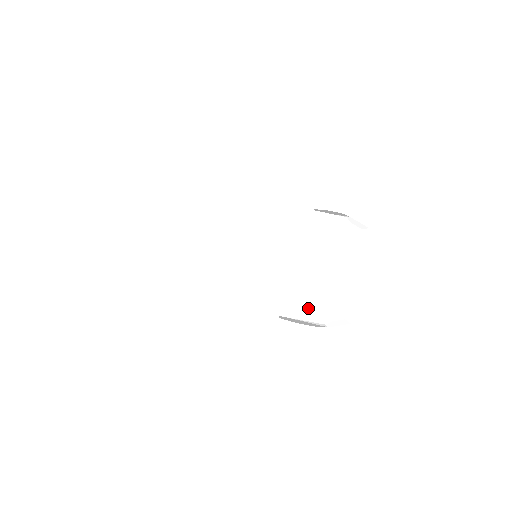
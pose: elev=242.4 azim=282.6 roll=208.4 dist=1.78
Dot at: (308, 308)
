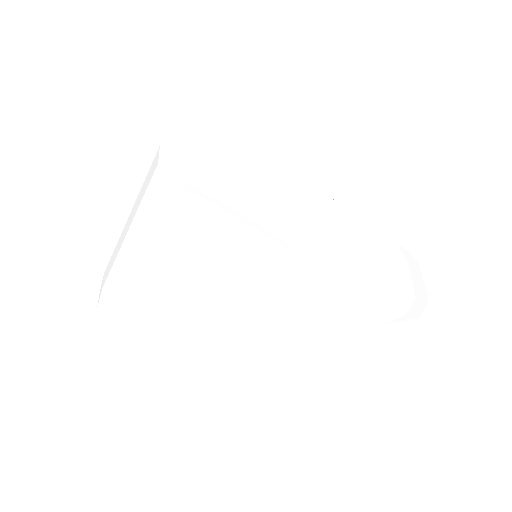
Dot at: (364, 281)
